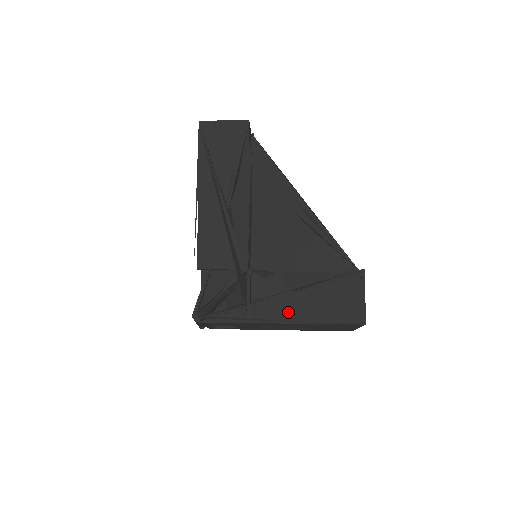
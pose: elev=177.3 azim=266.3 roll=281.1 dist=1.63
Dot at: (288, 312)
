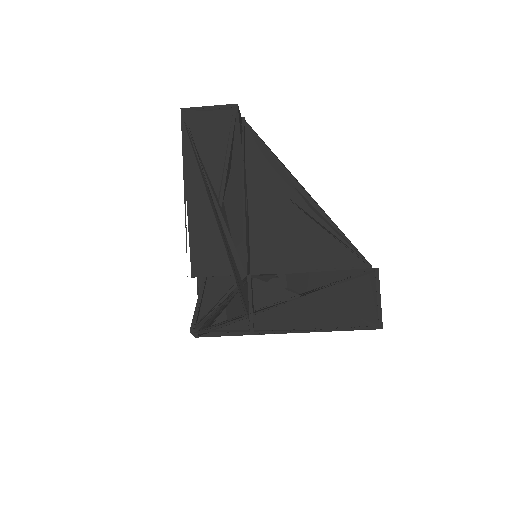
Dot at: (295, 320)
